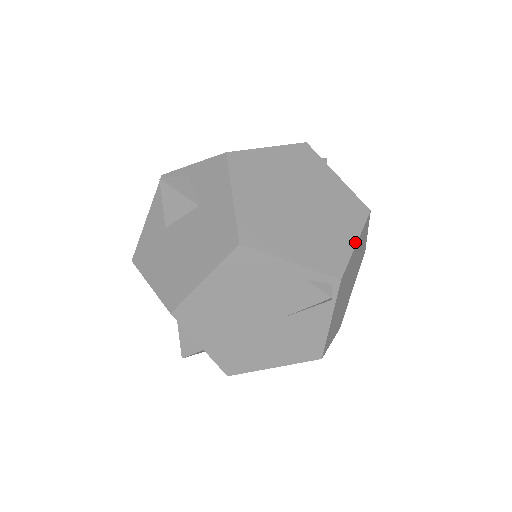
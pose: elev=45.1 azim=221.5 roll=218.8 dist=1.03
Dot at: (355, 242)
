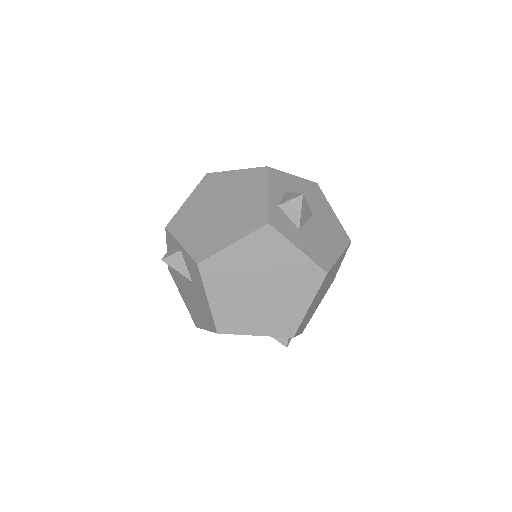
Dot at: (308, 306)
